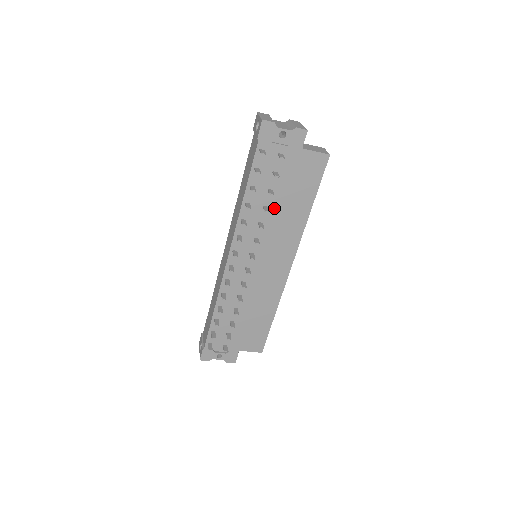
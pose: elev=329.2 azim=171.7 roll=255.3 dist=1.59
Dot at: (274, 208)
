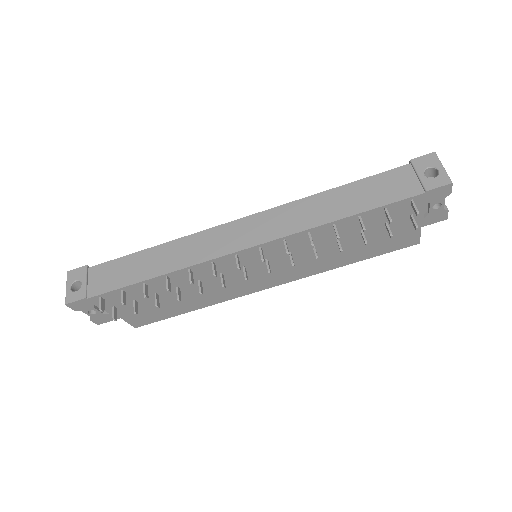
Dot at: occluded
